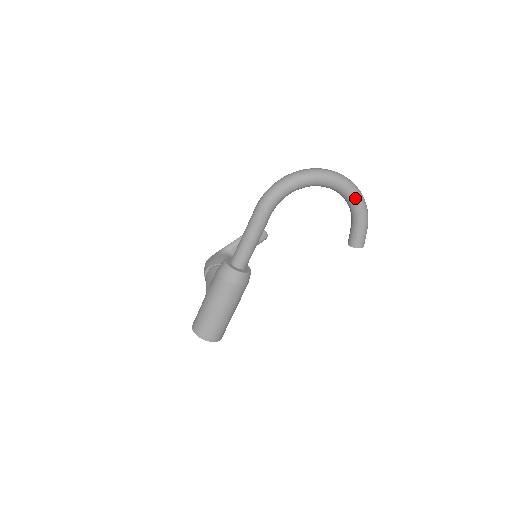
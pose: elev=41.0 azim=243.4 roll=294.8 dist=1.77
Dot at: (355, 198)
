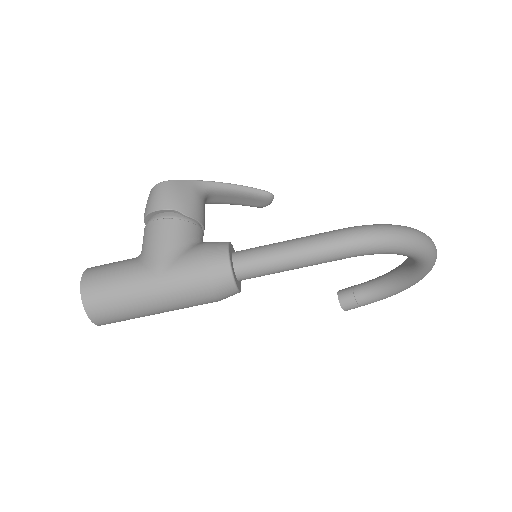
Dot at: (410, 285)
